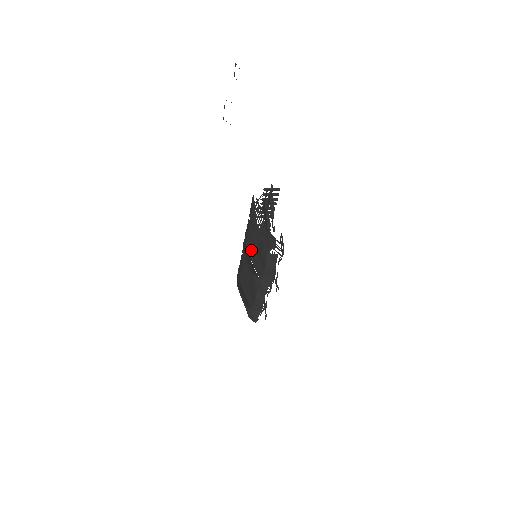
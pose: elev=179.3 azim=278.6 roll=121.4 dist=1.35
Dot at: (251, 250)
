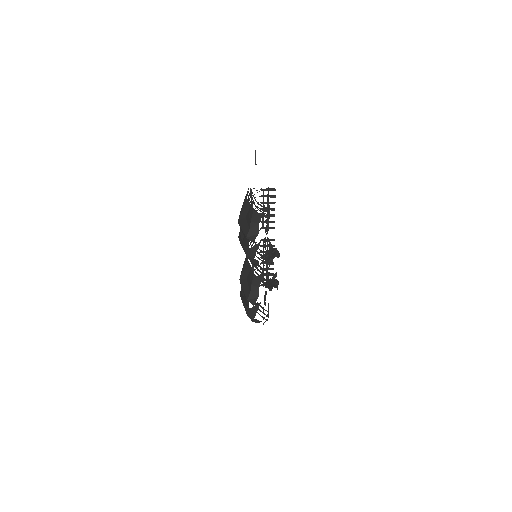
Dot at: (241, 222)
